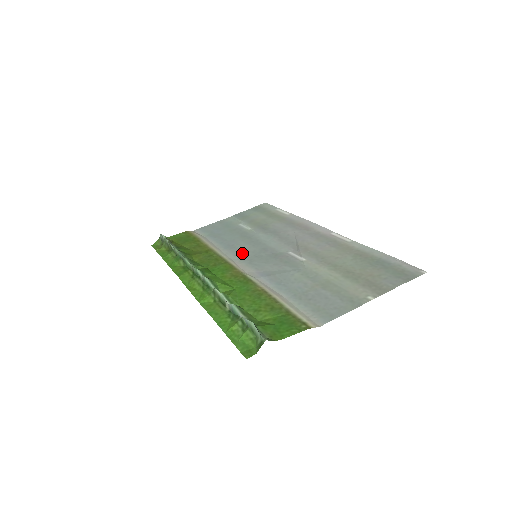
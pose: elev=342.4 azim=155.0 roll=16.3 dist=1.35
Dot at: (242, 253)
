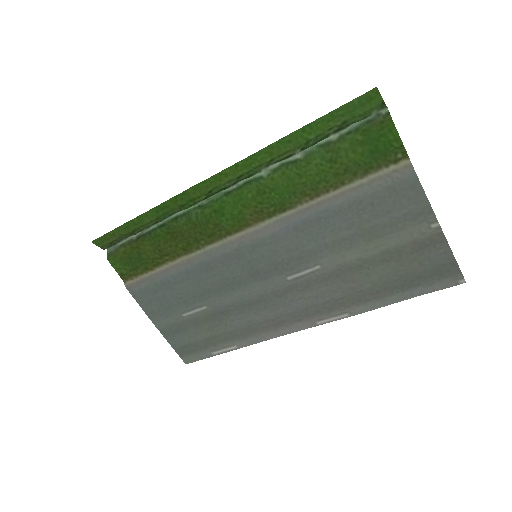
Dot at: (231, 260)
